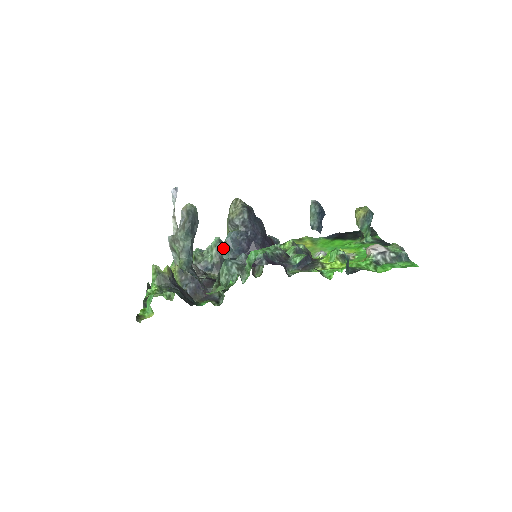
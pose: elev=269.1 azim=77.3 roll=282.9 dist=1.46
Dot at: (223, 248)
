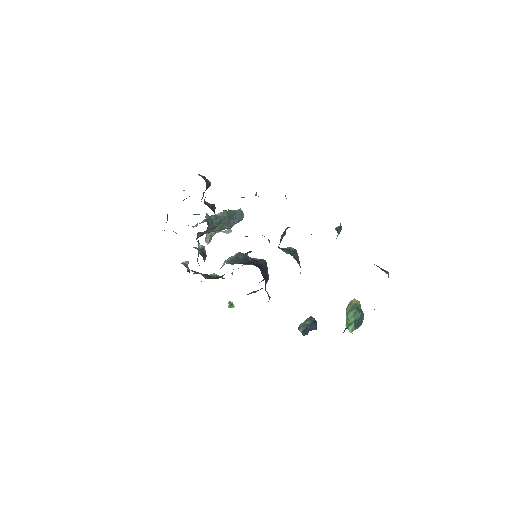
Dot at: (223, 278)
